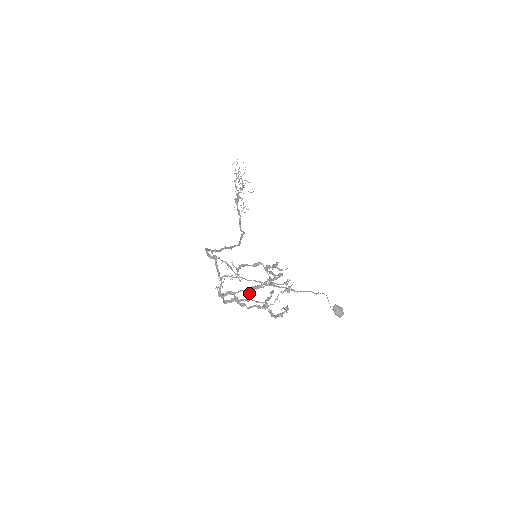
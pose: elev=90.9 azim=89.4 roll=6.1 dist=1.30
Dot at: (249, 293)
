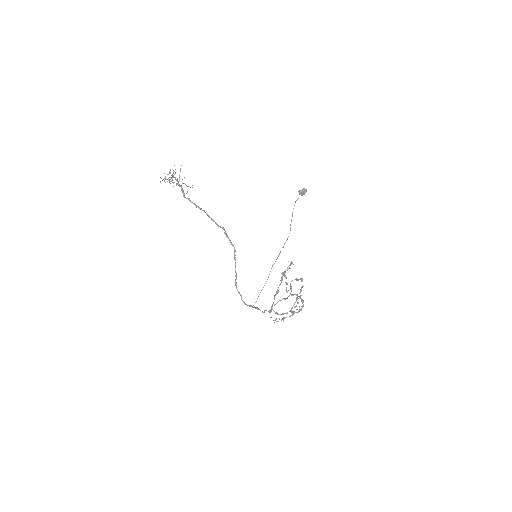
Dot at: occluded
